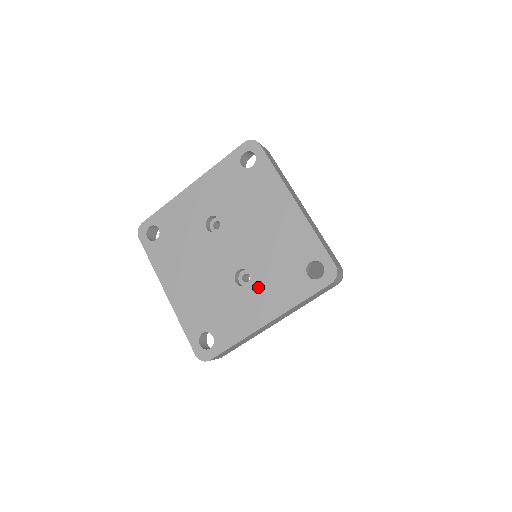
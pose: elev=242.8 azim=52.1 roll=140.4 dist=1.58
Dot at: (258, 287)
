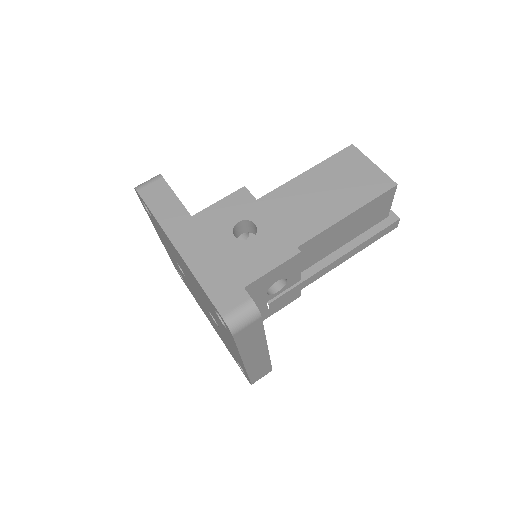
Dot at: (221, 329)
